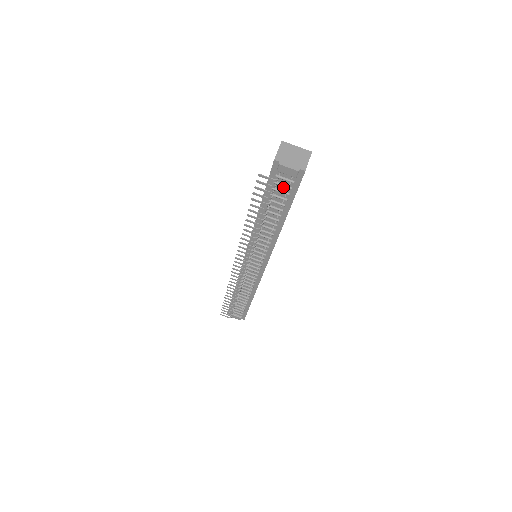
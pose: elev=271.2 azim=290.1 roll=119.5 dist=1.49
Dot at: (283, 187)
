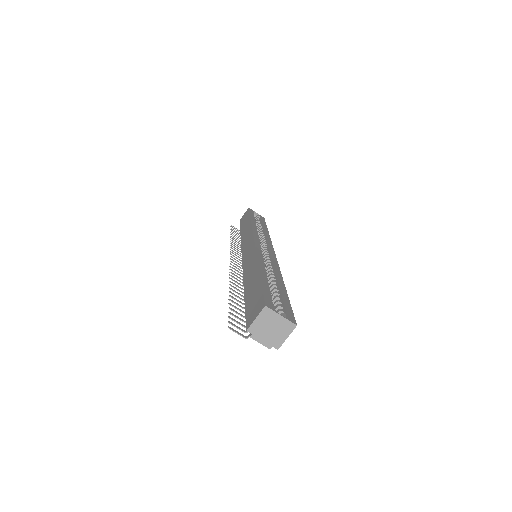
Dot at: occluded
